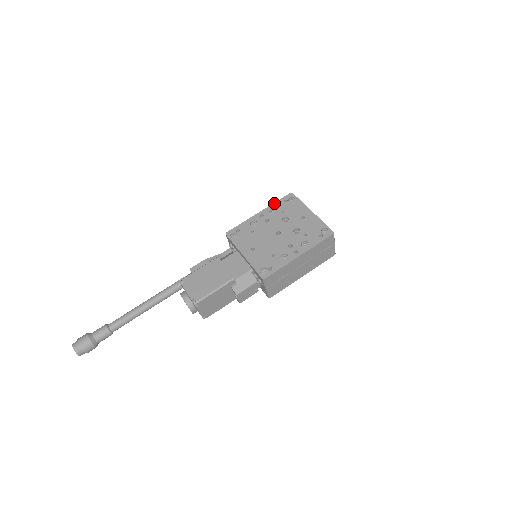
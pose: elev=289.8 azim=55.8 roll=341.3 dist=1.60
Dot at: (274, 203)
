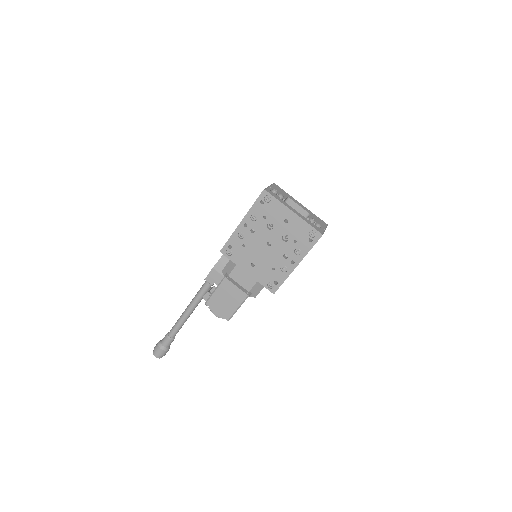
Dot at: (251, 207)
